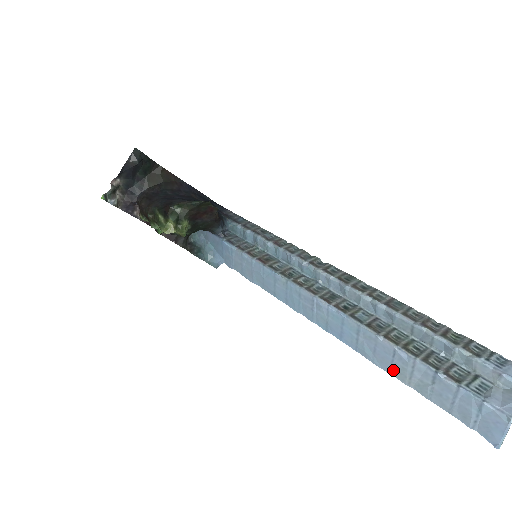
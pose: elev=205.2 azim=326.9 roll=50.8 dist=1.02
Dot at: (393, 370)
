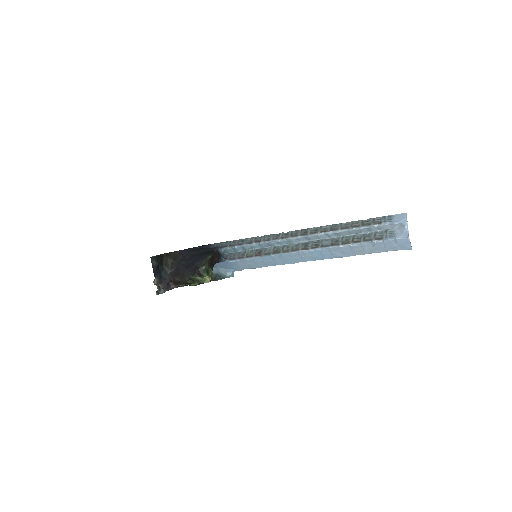
Dot at: (355, 253)
